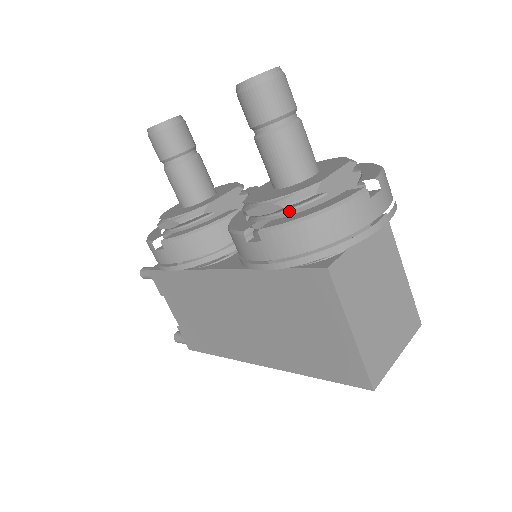
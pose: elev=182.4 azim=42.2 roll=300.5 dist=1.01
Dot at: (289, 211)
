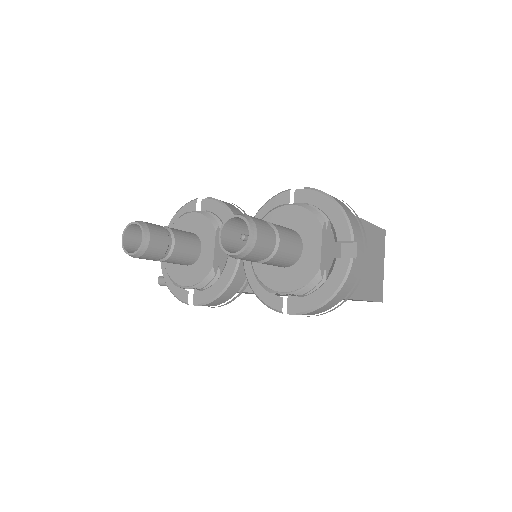
Dot at: occluded
